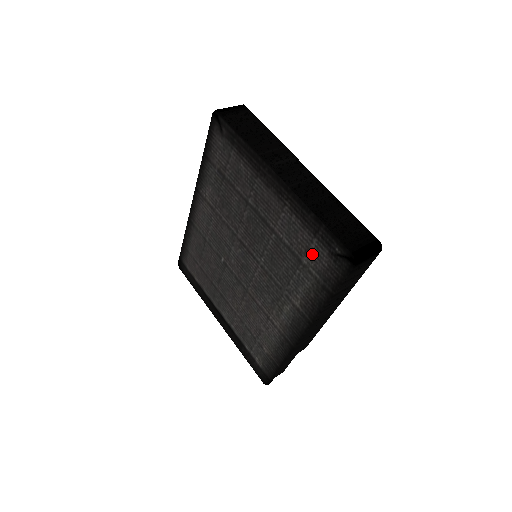
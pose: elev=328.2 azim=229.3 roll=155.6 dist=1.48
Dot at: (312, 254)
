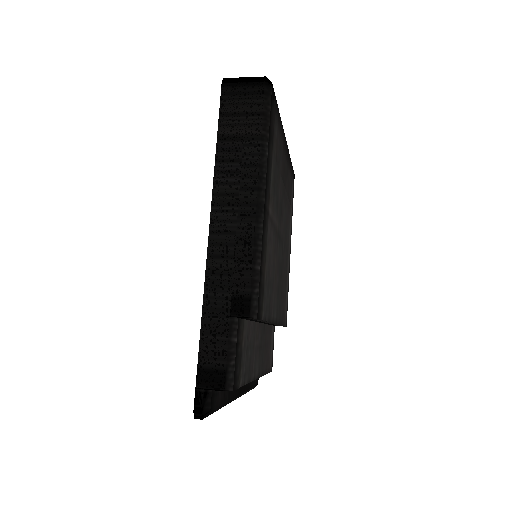
Dot at: occluded
